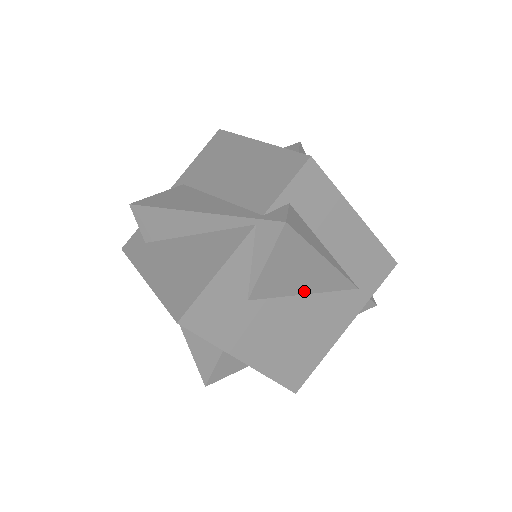
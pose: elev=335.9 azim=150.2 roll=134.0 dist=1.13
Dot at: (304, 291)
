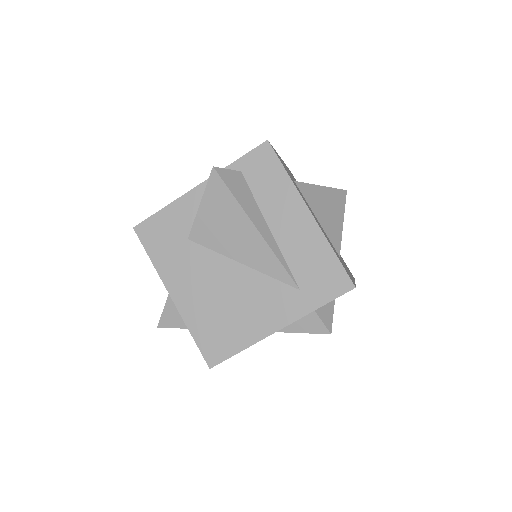
Dot at: (239, 258)
